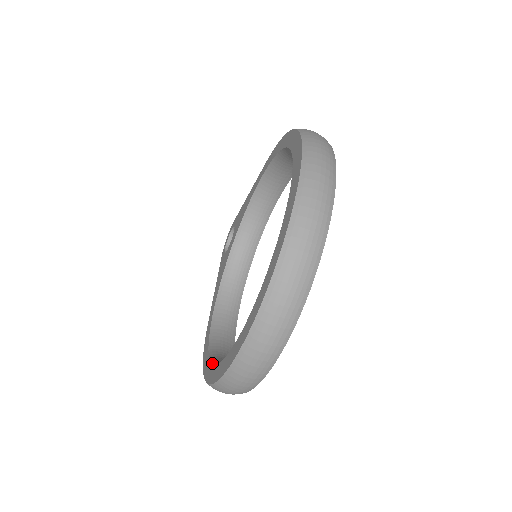
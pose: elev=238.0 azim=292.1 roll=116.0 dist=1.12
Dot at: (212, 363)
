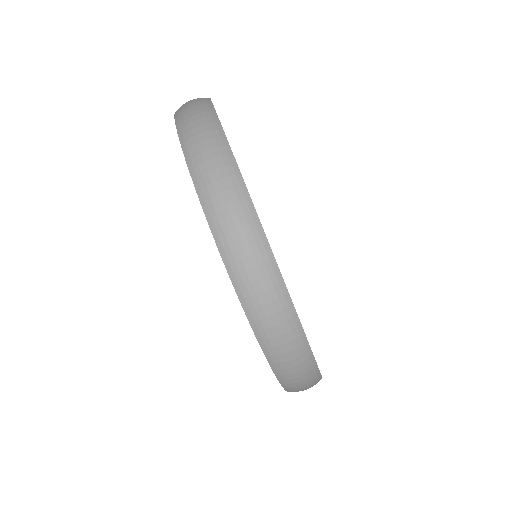
Dot at: occluded
